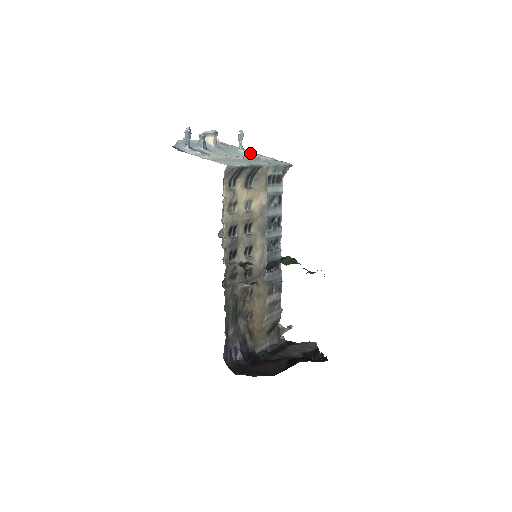
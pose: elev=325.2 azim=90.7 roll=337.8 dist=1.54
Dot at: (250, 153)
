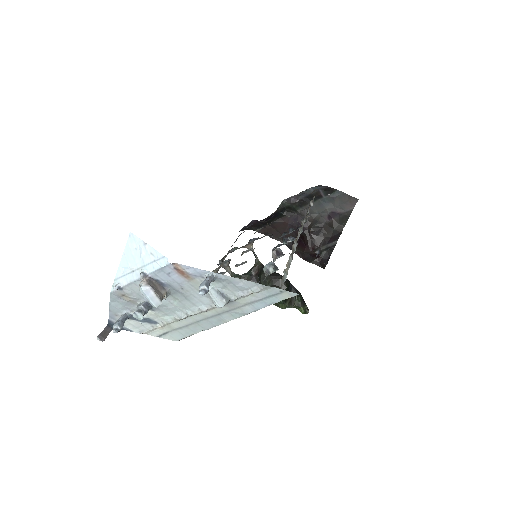
Dot at: (218, 307)
